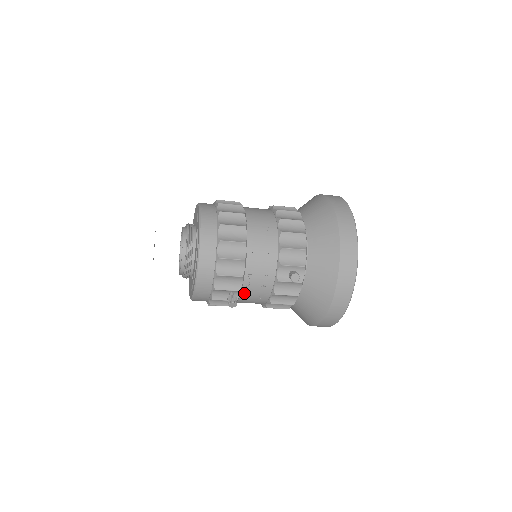
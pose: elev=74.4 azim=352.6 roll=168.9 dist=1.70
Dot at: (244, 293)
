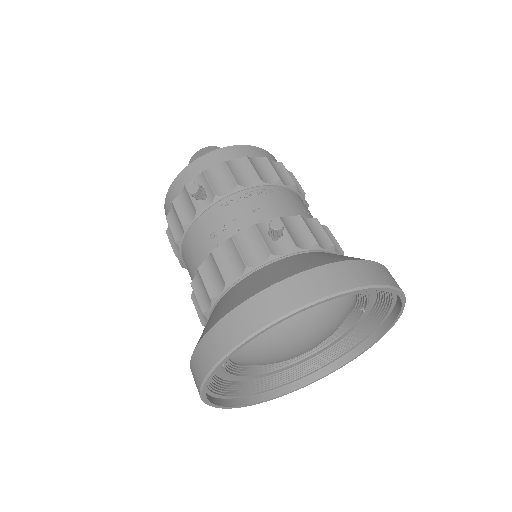
Dot at: (212, 212)
